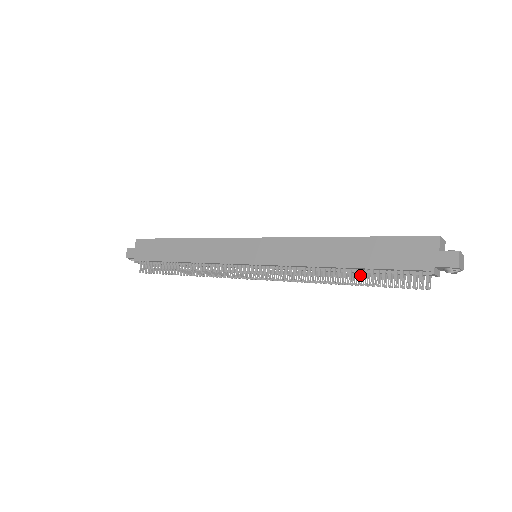
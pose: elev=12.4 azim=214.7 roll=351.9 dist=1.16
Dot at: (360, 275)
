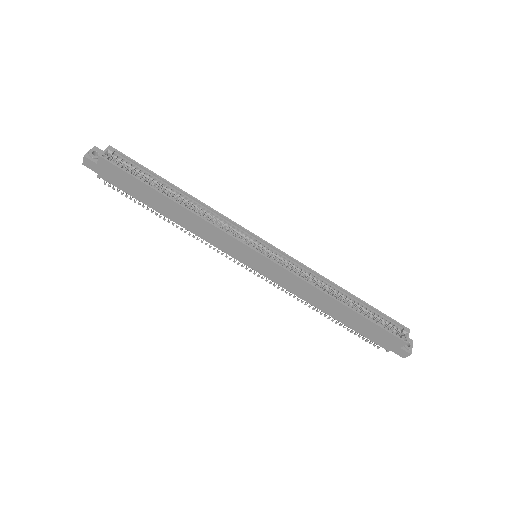
Dot at: occluded
